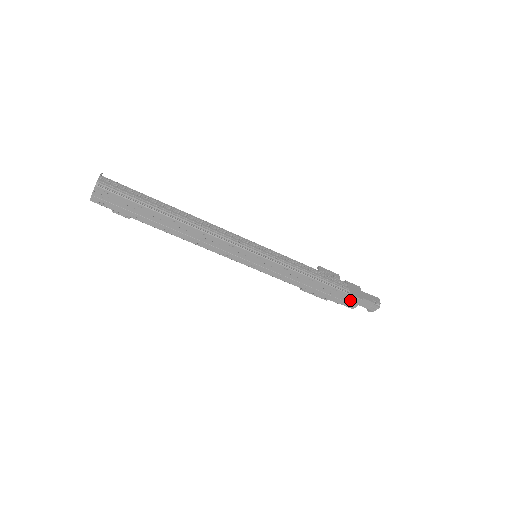
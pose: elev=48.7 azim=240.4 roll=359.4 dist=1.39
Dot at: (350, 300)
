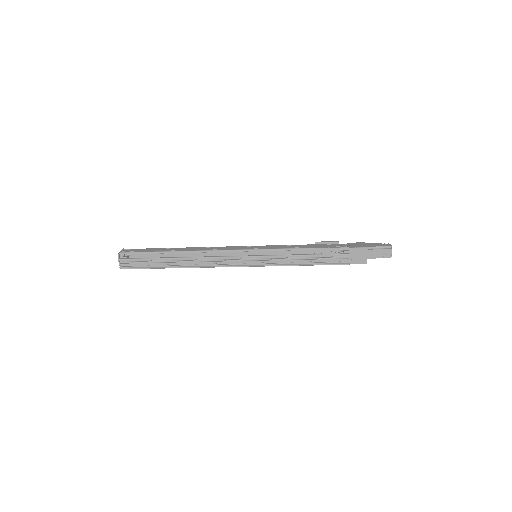
Dot at: occluded
